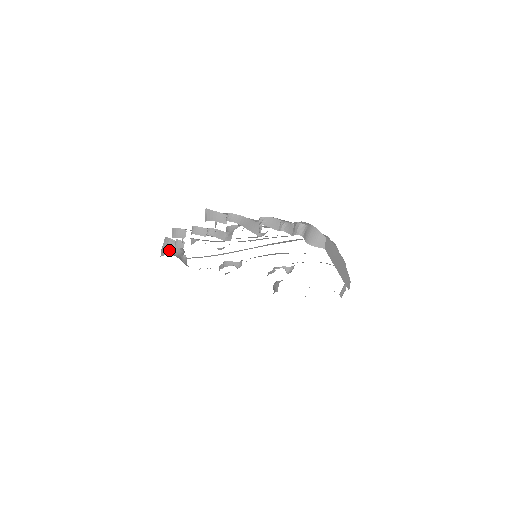
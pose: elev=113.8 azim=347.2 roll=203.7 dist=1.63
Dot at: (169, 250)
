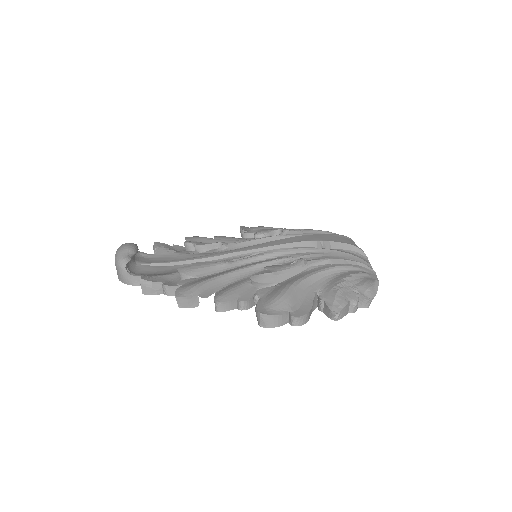
Dot at: (139, 278)
